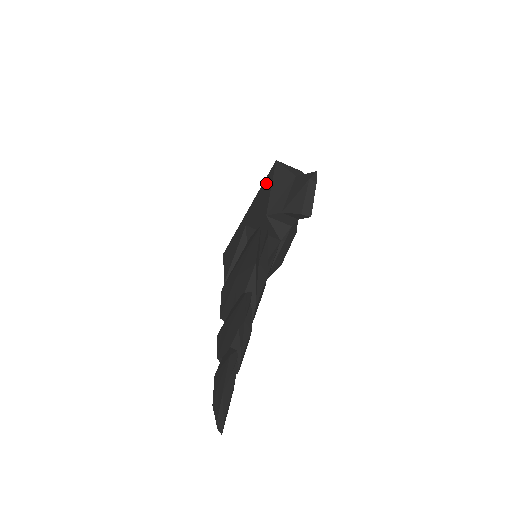
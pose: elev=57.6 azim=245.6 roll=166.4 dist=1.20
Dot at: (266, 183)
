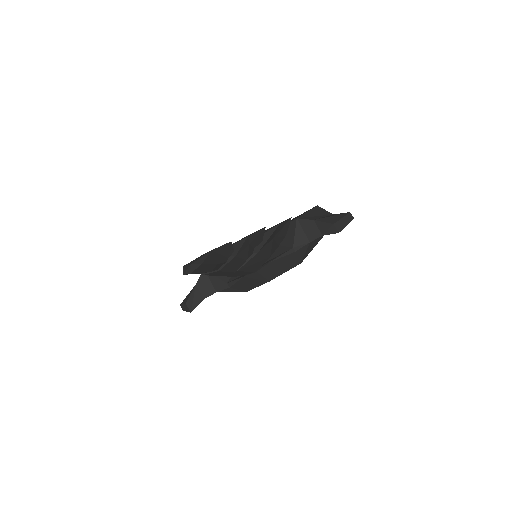
Dot at: (299, 215)
